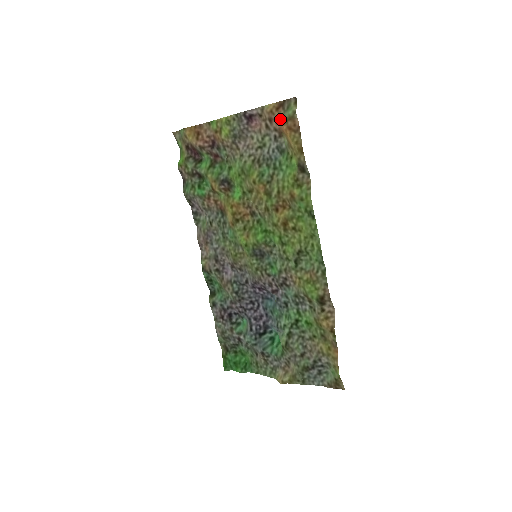
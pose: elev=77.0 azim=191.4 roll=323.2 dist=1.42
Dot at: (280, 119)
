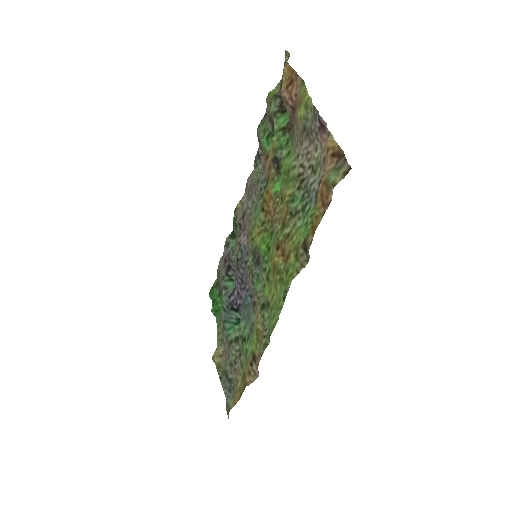
Dot at: (325, 171)
